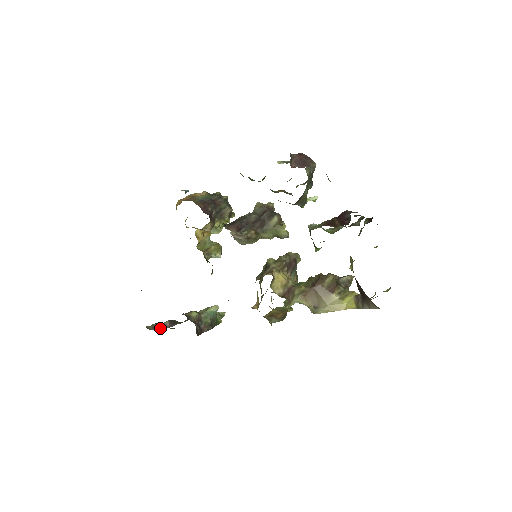
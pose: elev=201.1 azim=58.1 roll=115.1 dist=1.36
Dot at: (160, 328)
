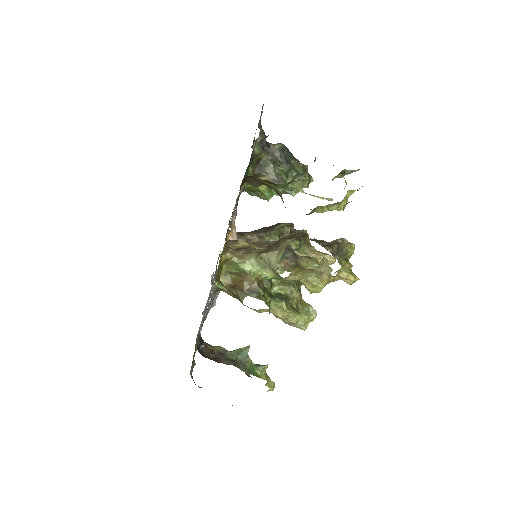
Dot at: occluded
